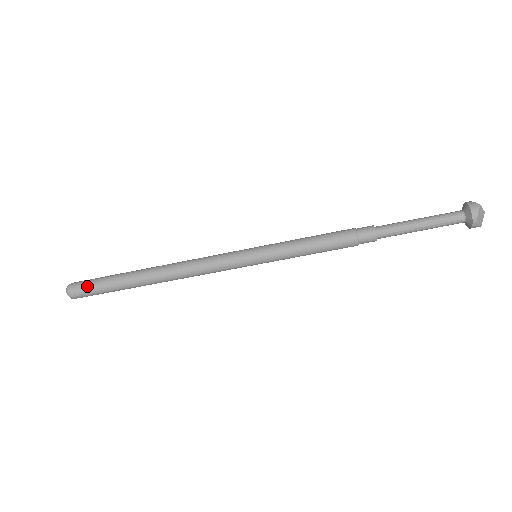
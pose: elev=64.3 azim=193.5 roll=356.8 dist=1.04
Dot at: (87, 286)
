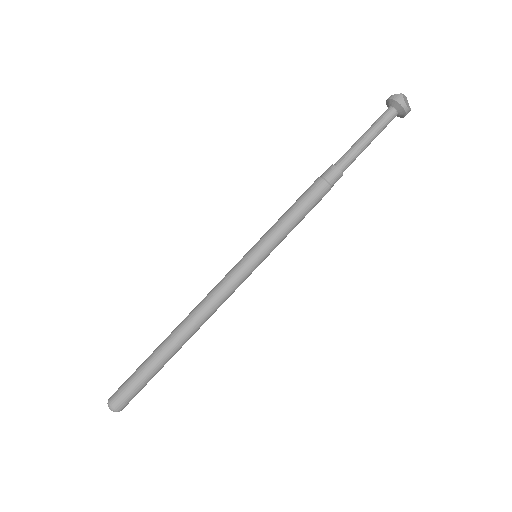
Dot at: (127, 390)
